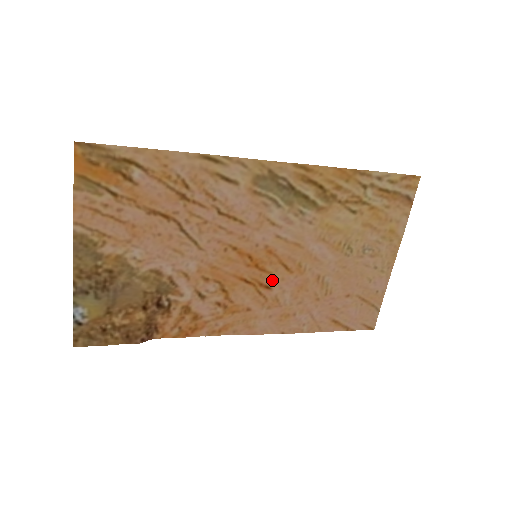
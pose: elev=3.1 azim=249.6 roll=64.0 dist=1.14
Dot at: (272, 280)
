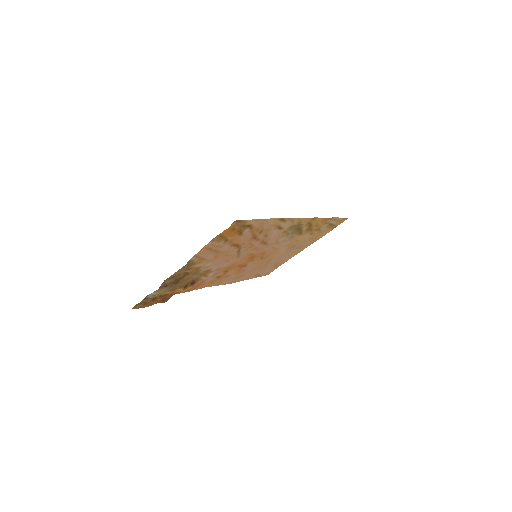
Dot at: (250, 263)
